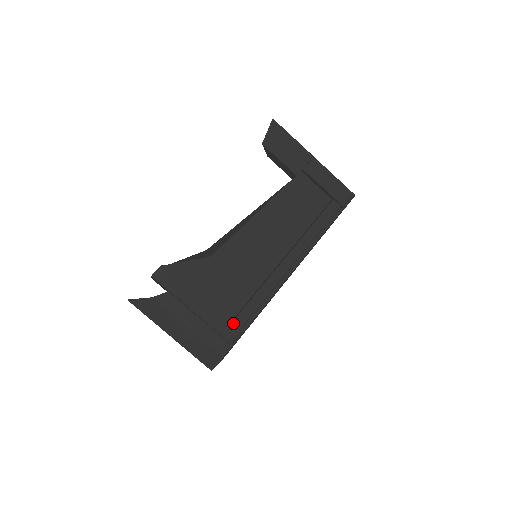
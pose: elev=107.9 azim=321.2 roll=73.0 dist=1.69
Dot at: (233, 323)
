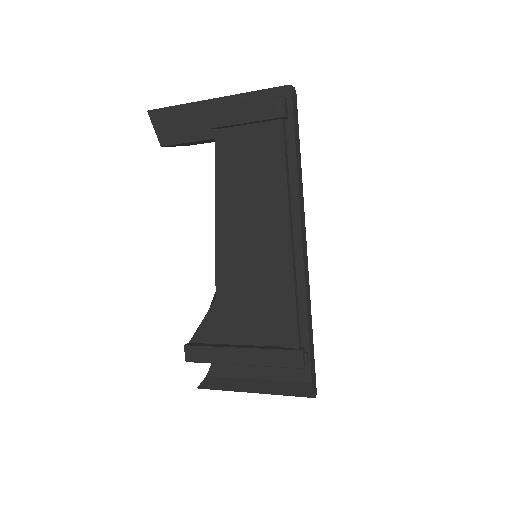
Dot at: (286, 347)
